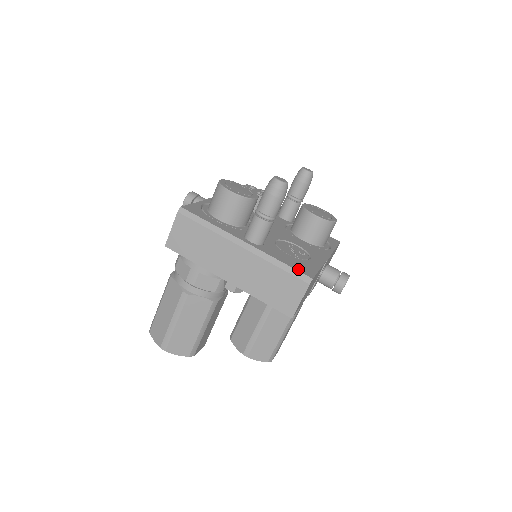
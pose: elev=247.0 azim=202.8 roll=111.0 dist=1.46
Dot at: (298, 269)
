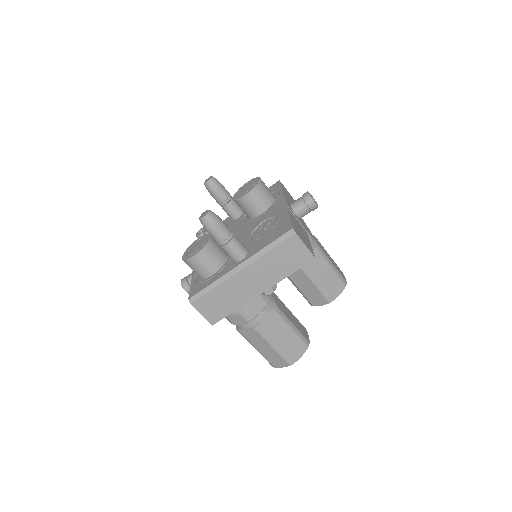
Dot at: (280, 235)
